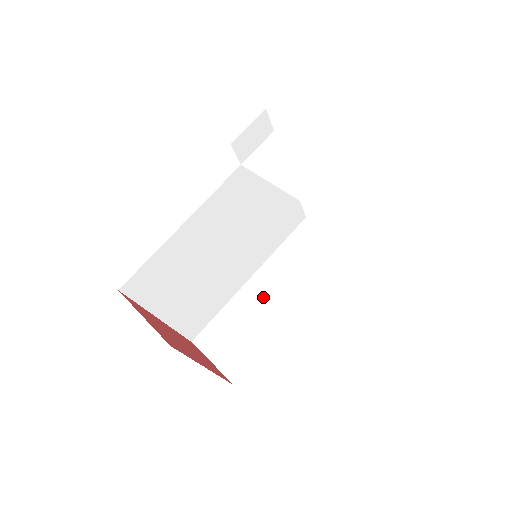
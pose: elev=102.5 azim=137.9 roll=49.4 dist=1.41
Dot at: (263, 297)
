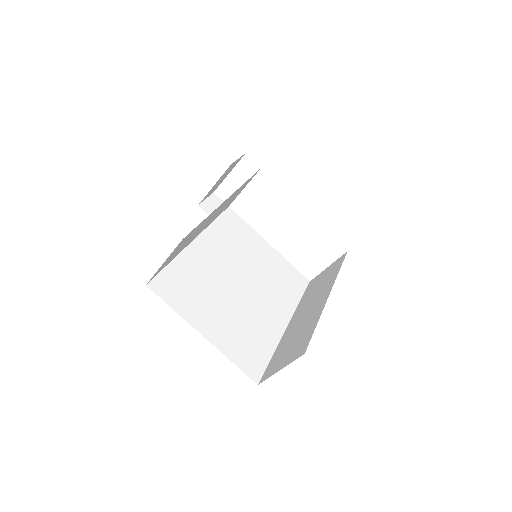
Dot at: (301, 318)
